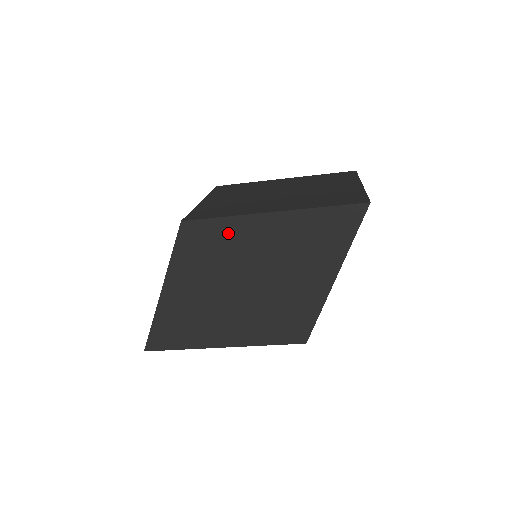
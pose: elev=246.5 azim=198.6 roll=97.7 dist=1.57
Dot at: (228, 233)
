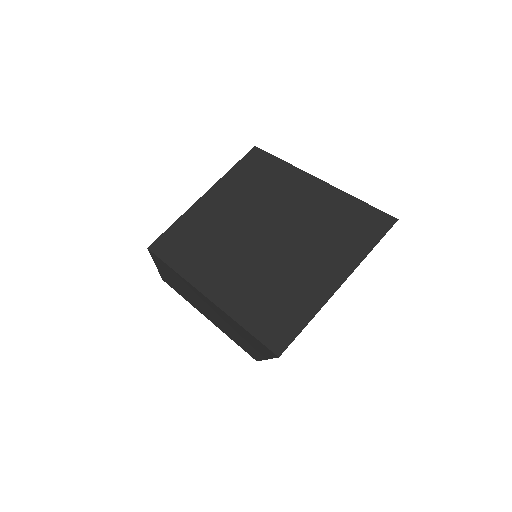
Dot at: (181, 279)
